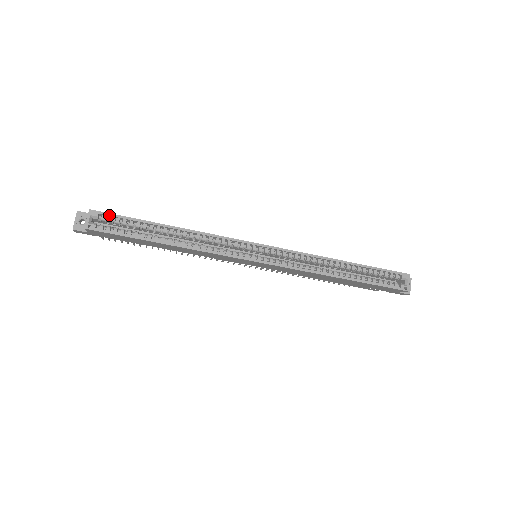
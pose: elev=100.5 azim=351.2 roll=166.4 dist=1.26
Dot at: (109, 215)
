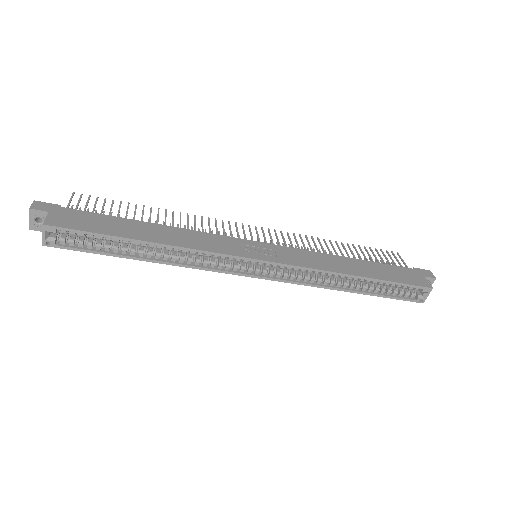
Dot at: (70, 231)
